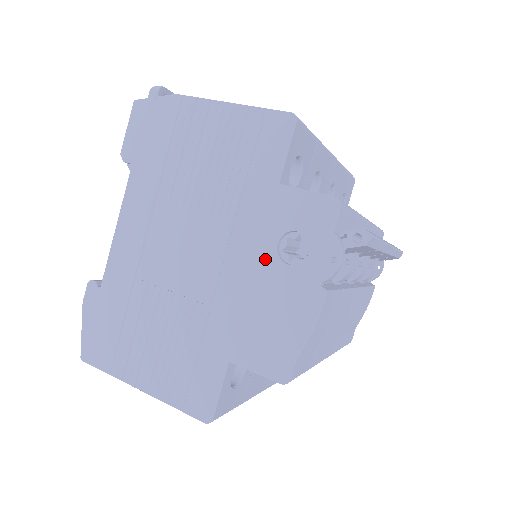
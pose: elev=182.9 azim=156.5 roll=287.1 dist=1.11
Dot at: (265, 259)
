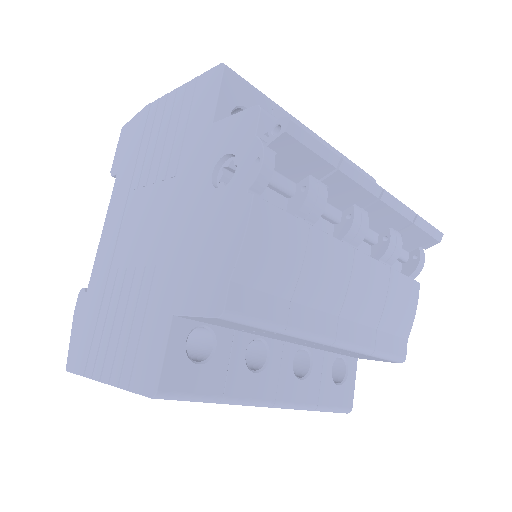
Dot at: (202, 194)
